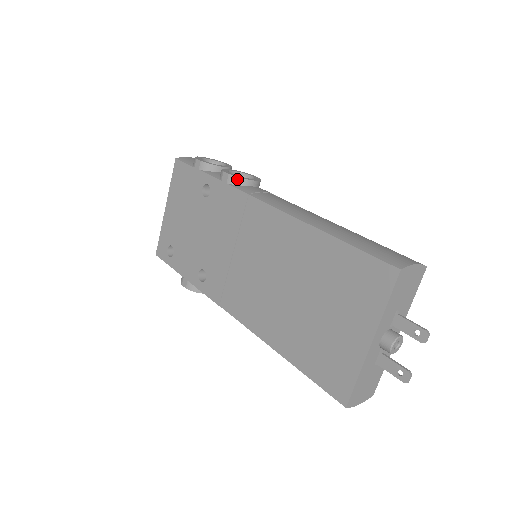
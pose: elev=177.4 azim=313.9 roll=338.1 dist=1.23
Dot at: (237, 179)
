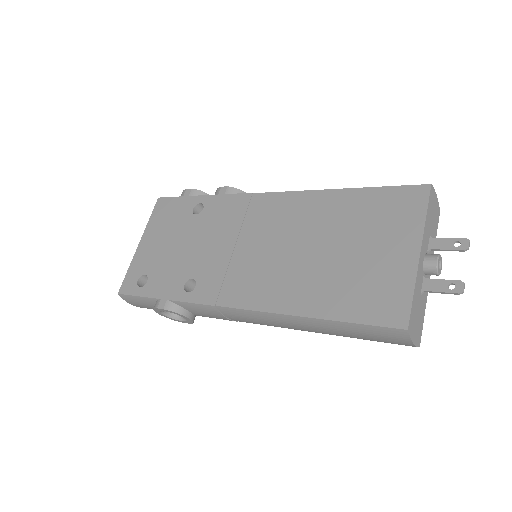
Dot at: (236, 190)
